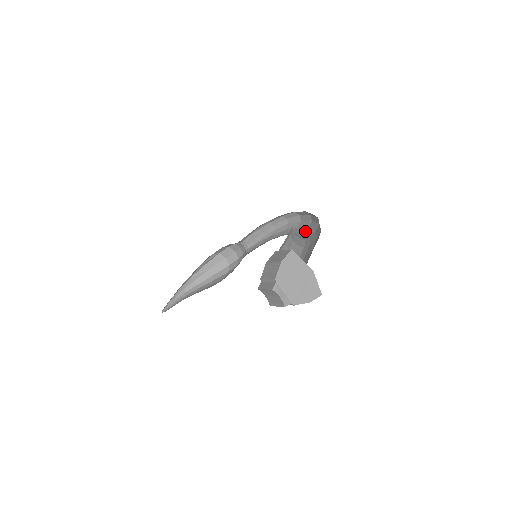
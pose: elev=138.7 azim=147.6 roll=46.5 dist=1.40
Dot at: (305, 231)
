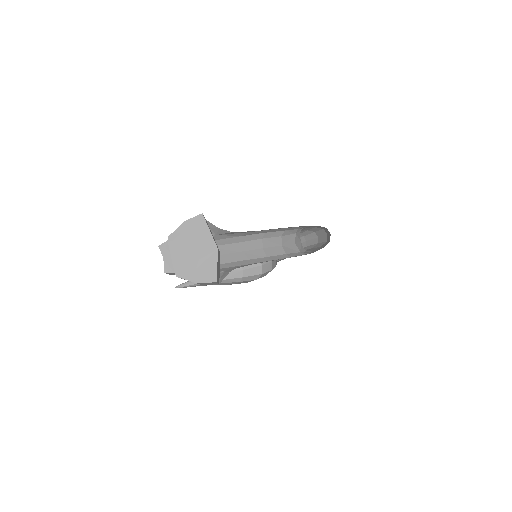
Dot at: (317, 250)
